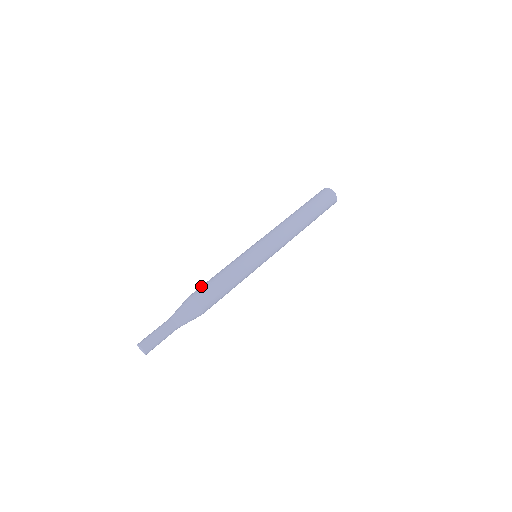
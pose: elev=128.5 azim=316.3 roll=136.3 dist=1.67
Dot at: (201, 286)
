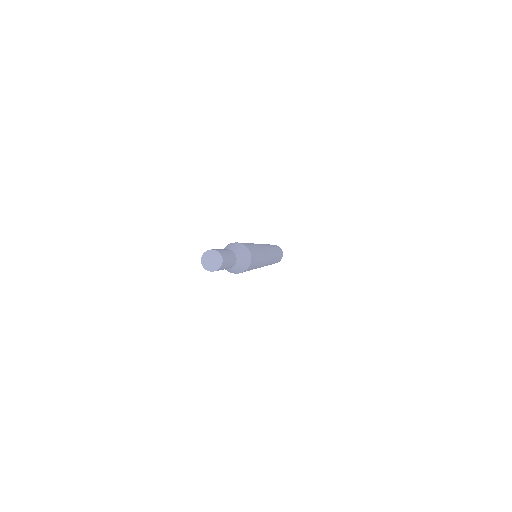
Dot at: occluded
